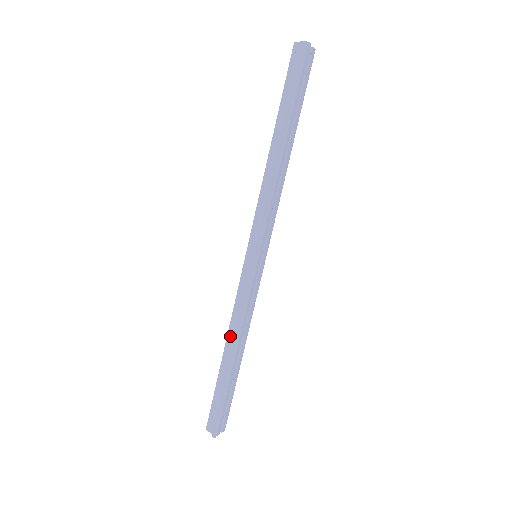
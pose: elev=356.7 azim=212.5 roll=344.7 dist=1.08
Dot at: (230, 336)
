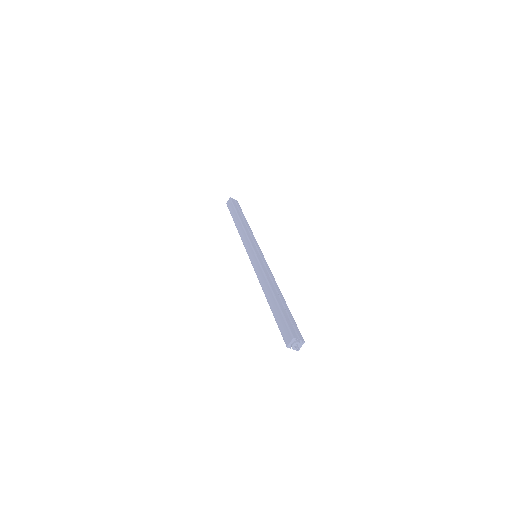
Dot at: (264, 289)
